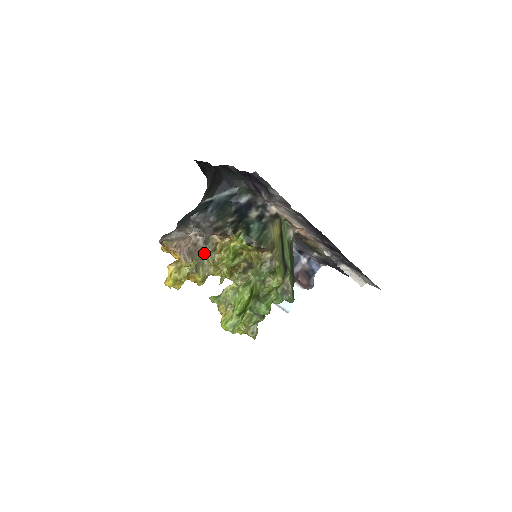
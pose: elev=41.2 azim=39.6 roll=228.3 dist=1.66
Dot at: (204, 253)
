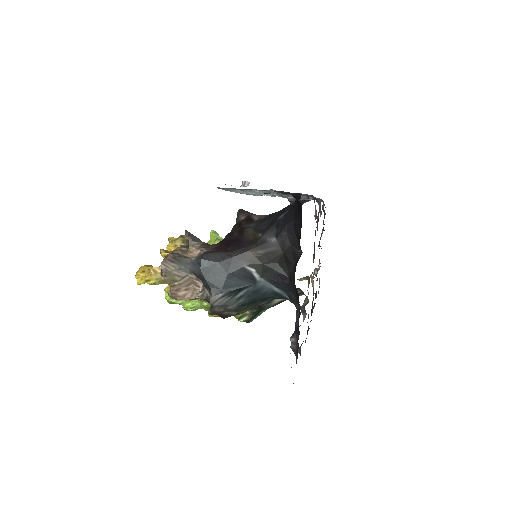
Dot at: occluded
